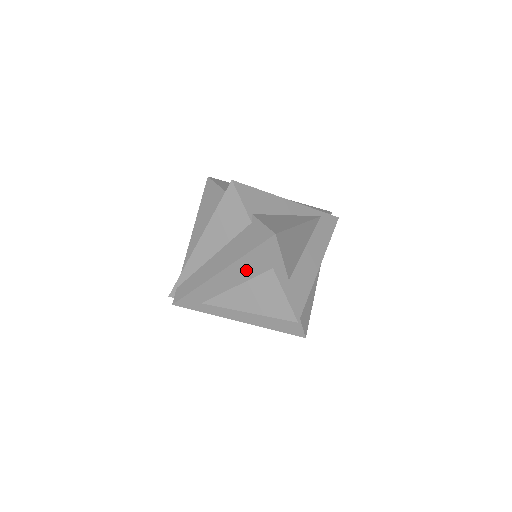
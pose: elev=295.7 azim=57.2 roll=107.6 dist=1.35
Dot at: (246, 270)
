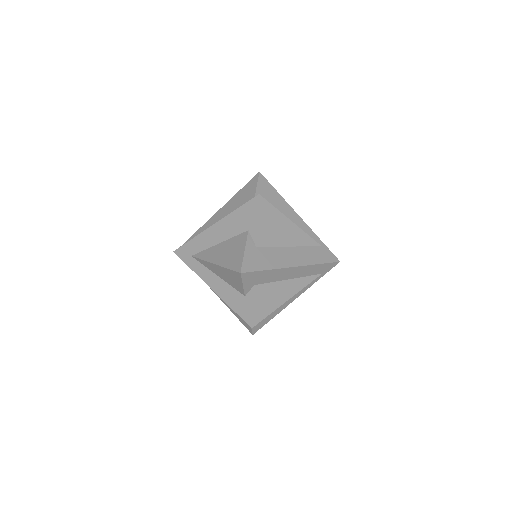
Dot at: (230, 227)
